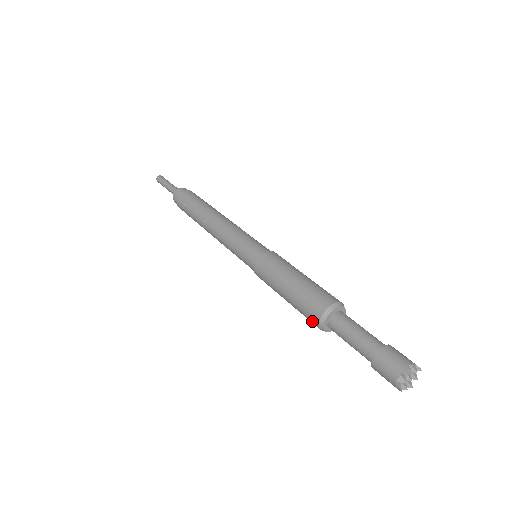
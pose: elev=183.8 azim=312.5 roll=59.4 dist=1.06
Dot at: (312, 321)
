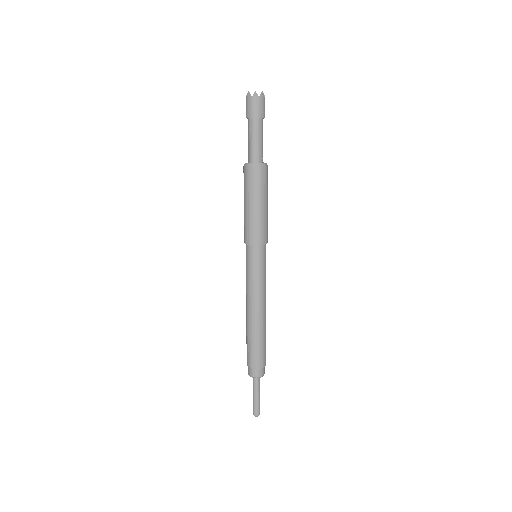
Dot at: (246, 174)
